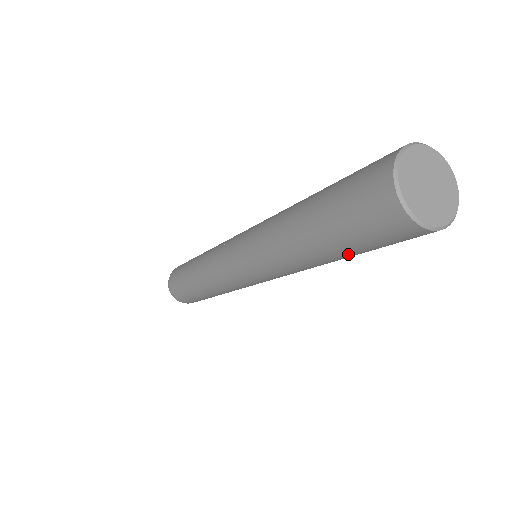
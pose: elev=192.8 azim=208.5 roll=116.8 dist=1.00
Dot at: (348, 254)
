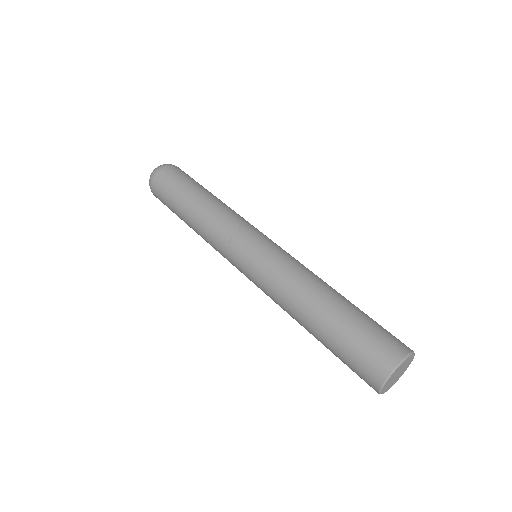
Dot at: occluded
